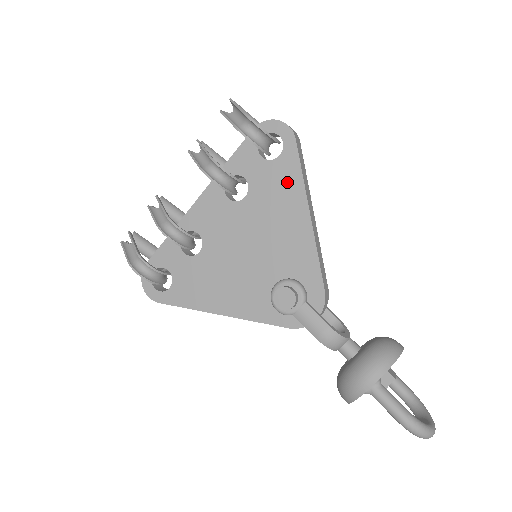
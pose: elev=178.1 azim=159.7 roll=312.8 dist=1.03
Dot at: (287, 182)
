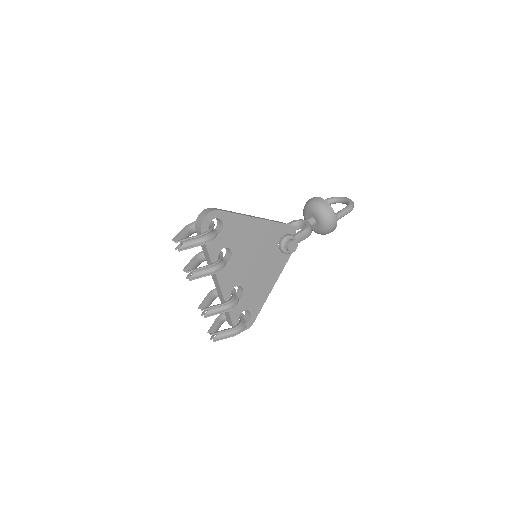
Dot at: (237, 224)
